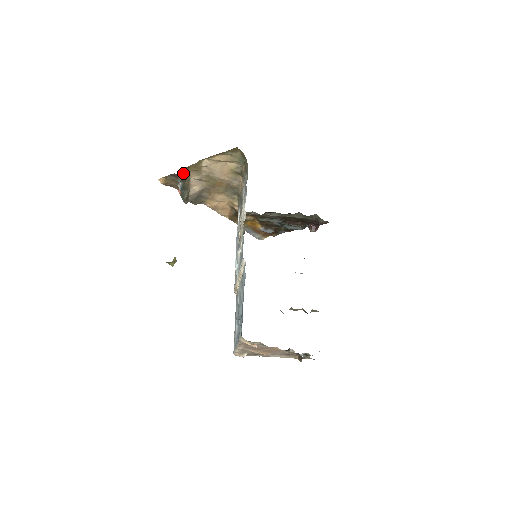
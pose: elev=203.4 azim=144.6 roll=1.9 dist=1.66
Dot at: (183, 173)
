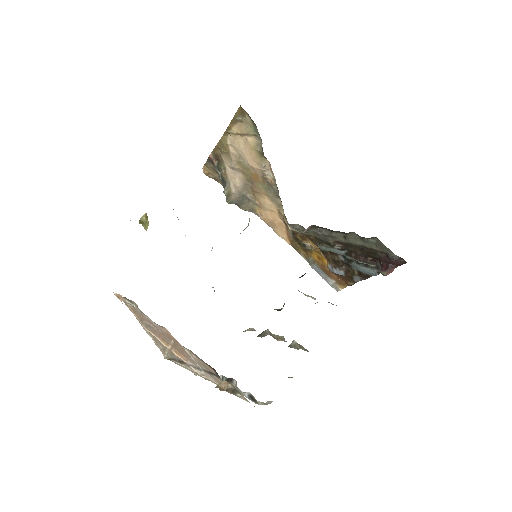
Dot at: (216, 156)
